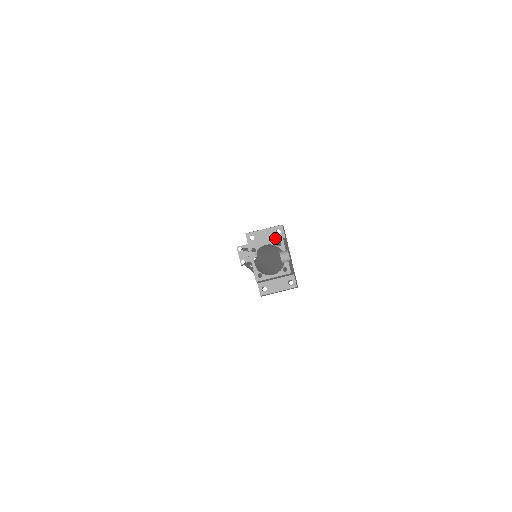
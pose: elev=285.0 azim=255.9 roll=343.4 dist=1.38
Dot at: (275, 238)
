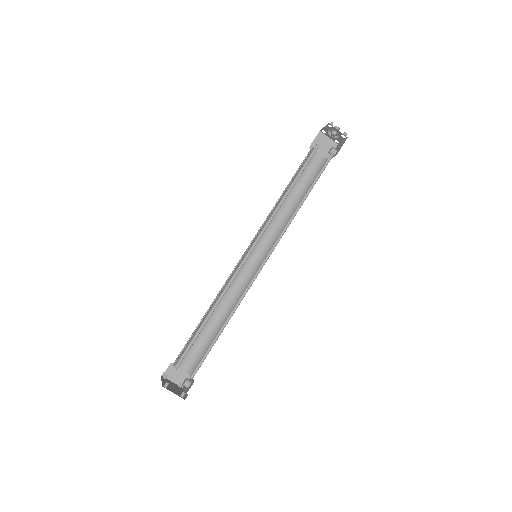
Dot at: occluded
